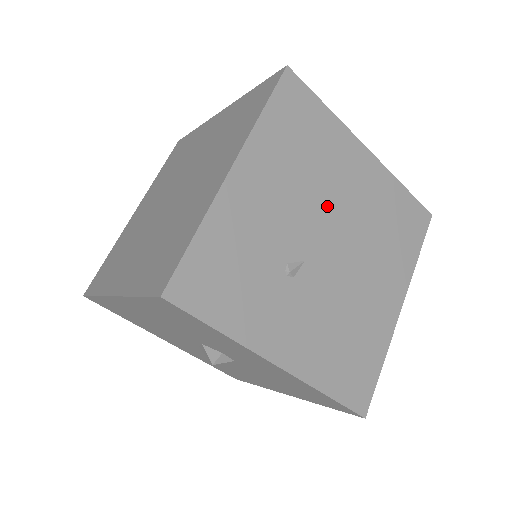
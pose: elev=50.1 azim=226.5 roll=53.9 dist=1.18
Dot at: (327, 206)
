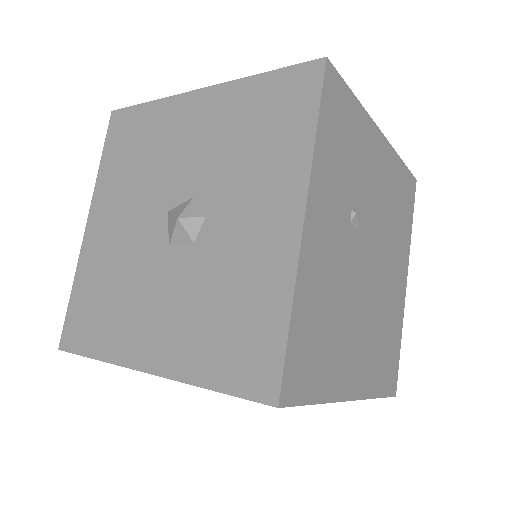
Dot at: (383, 249)
